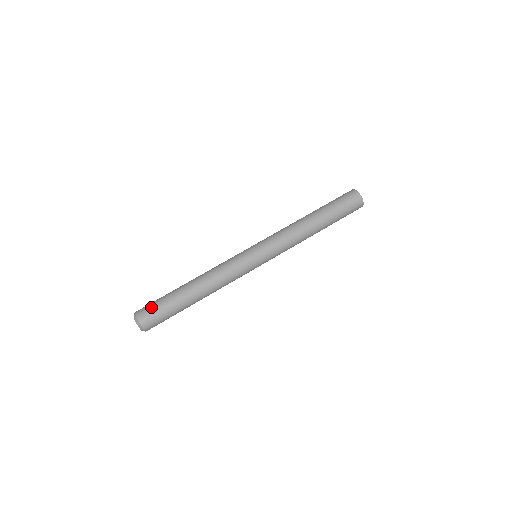
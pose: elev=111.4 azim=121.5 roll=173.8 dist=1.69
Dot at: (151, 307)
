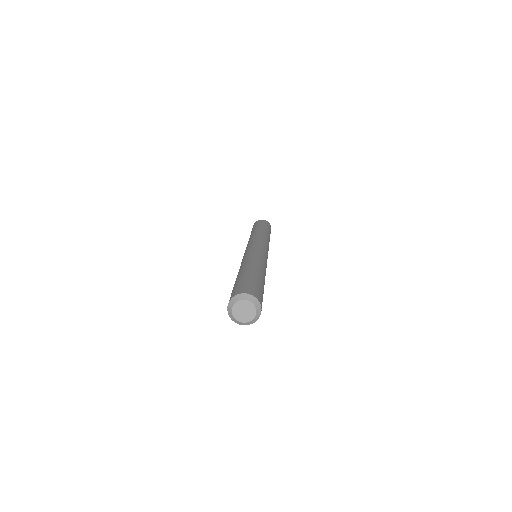
Dot at: occluded
